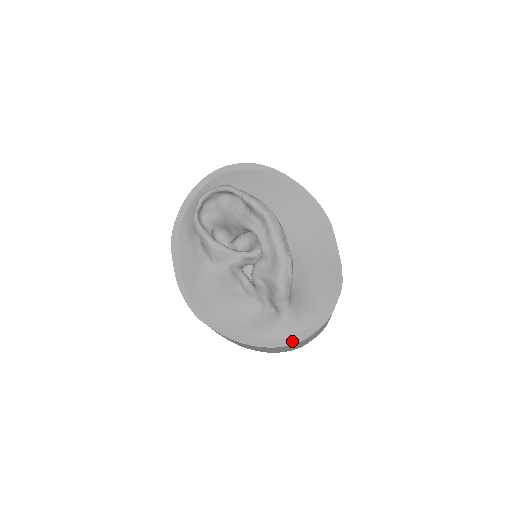
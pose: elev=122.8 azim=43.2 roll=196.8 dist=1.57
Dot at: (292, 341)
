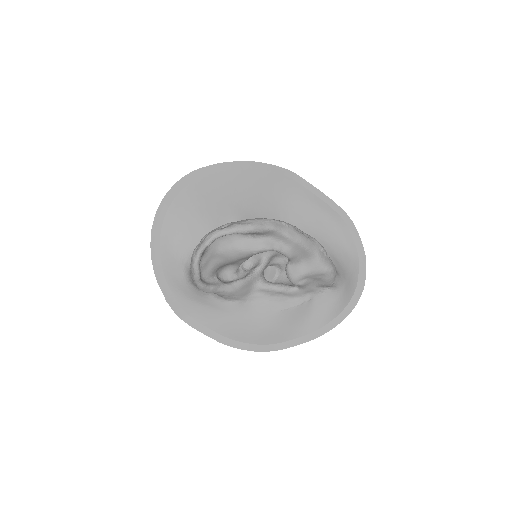
Dot at: (357, 296)
